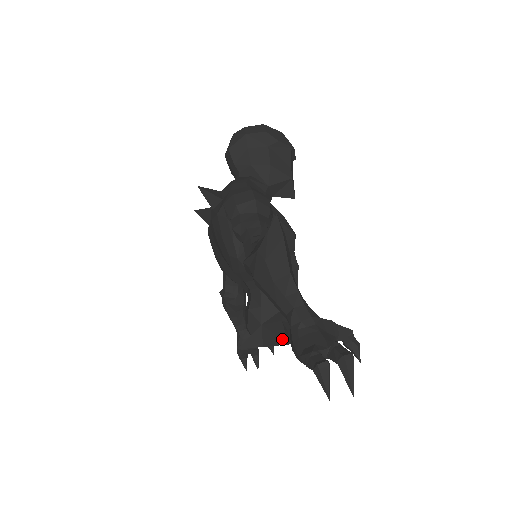
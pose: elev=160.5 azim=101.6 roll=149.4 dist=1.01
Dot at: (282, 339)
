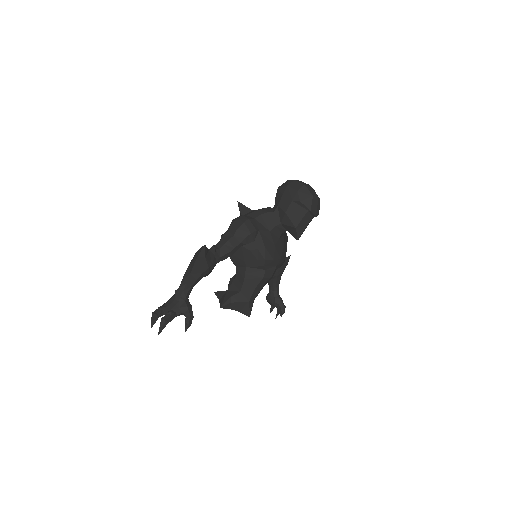
Dot at: (222, 303)
